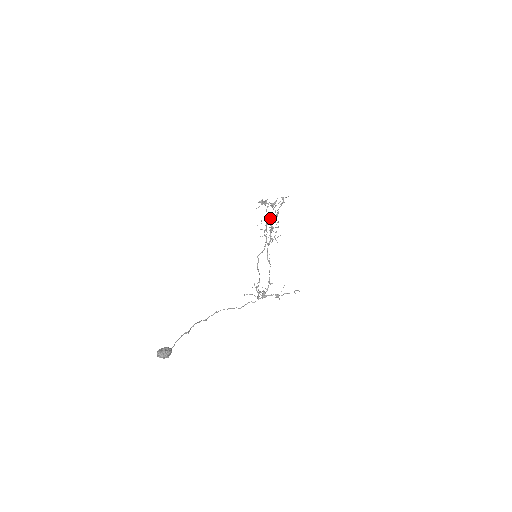
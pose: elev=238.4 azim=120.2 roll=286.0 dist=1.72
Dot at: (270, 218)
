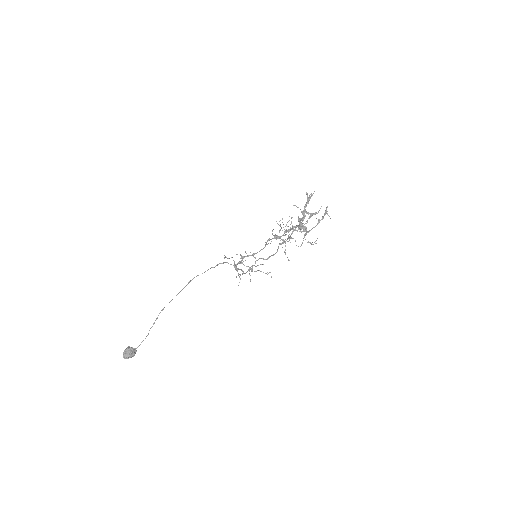
Dot at: occluded
